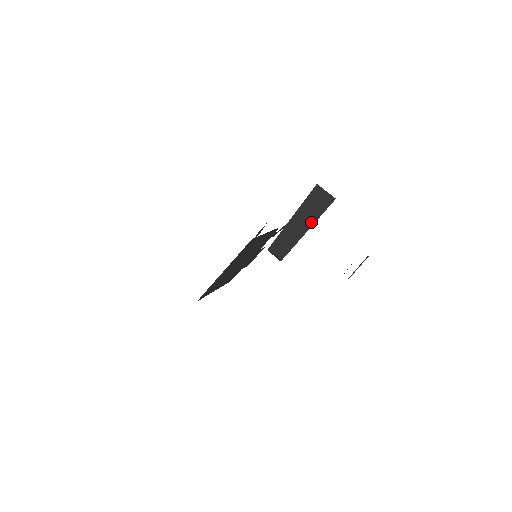
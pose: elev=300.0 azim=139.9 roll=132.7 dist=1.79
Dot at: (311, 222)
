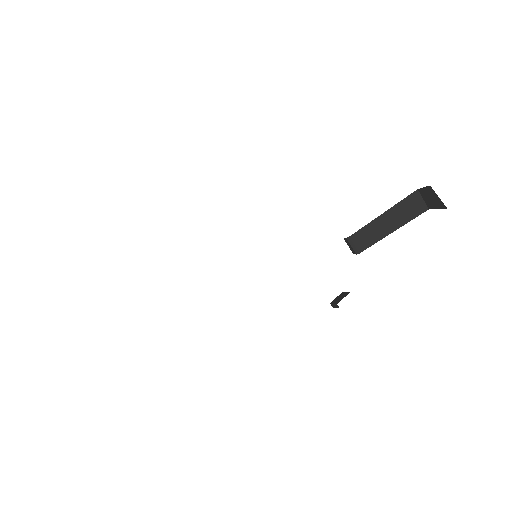
Dot at: (401, 223)
